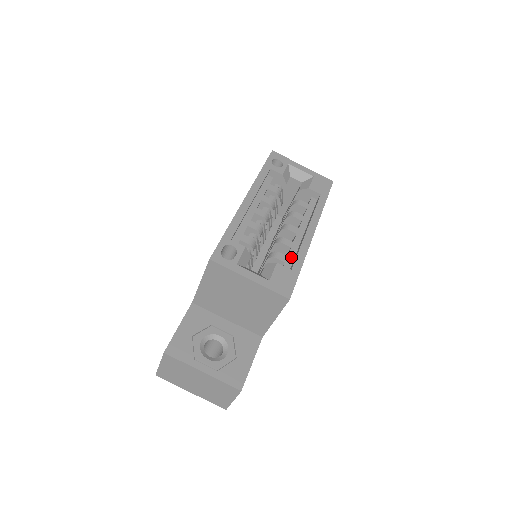
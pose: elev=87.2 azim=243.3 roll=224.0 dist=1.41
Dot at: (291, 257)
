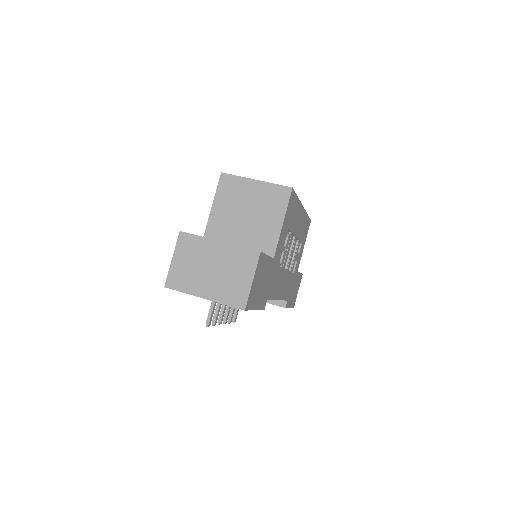
Dot at: occluded
